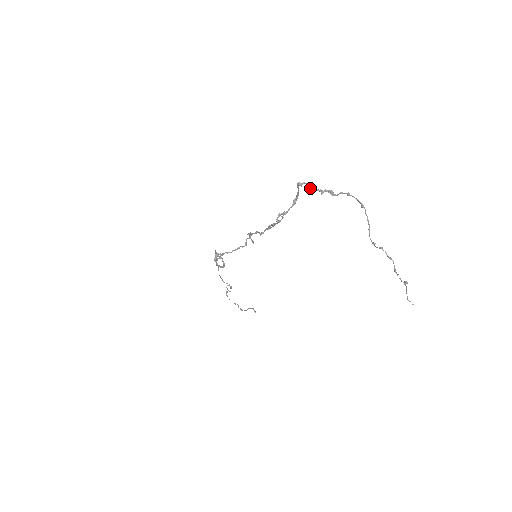
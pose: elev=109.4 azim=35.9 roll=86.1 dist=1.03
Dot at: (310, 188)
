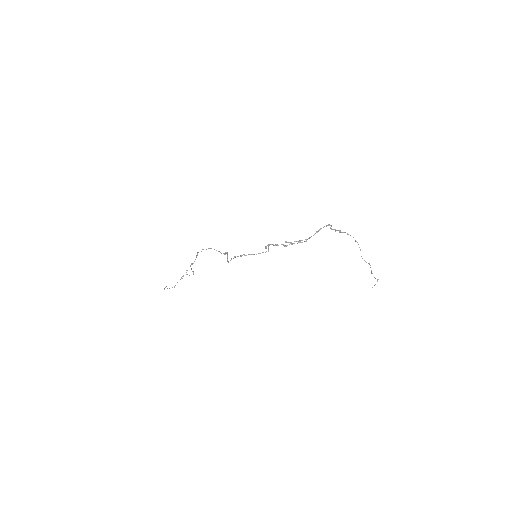
Dot at: occluded
